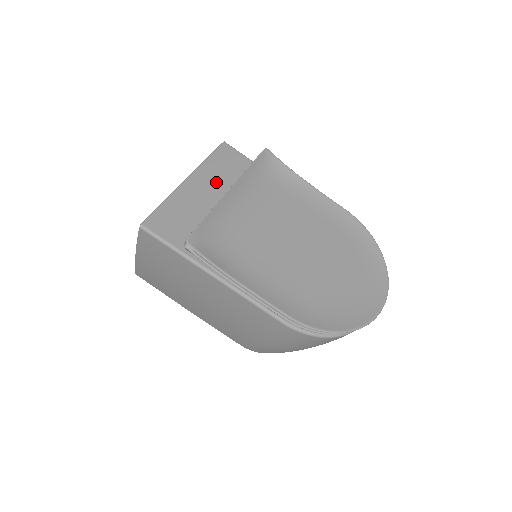
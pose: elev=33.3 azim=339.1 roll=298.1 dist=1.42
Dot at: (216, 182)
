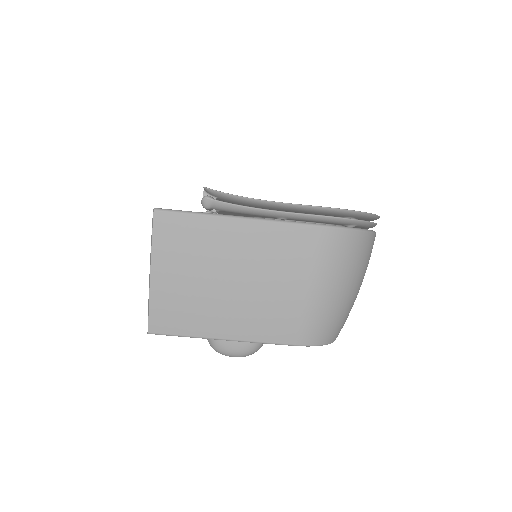
Dot at: occluded
